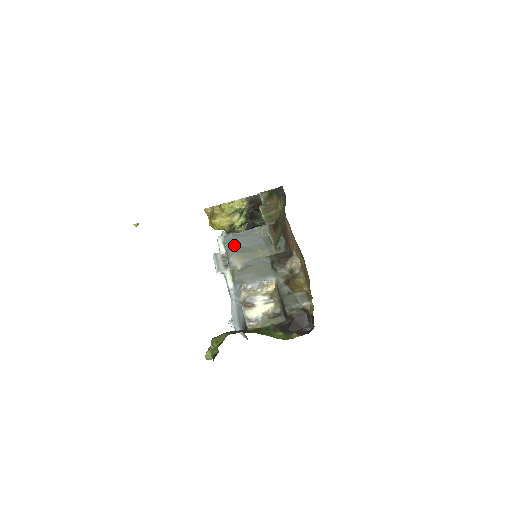
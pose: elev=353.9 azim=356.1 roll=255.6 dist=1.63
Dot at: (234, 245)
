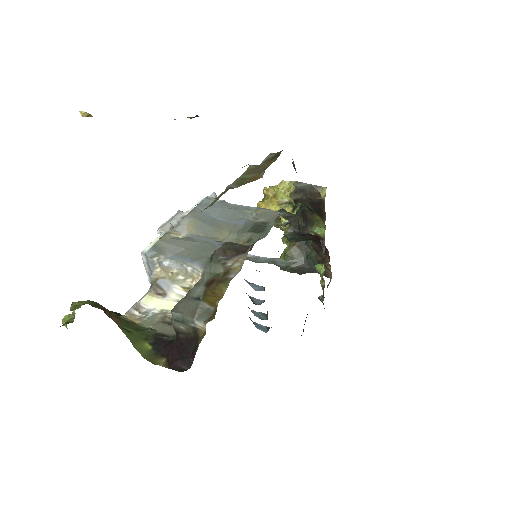
Dot at: (205, 210)
